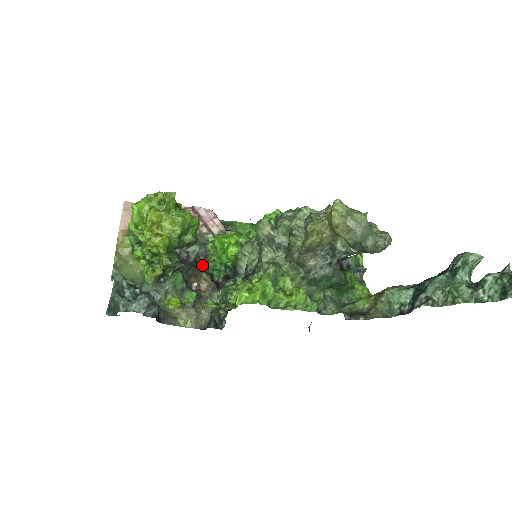
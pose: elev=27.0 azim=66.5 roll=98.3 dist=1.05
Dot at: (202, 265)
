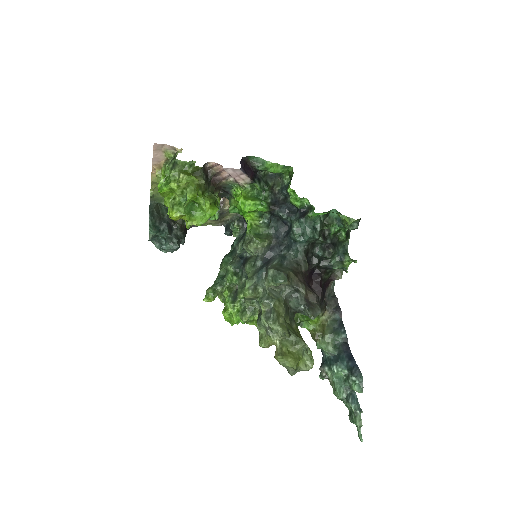
Dot at: (227, 196)
